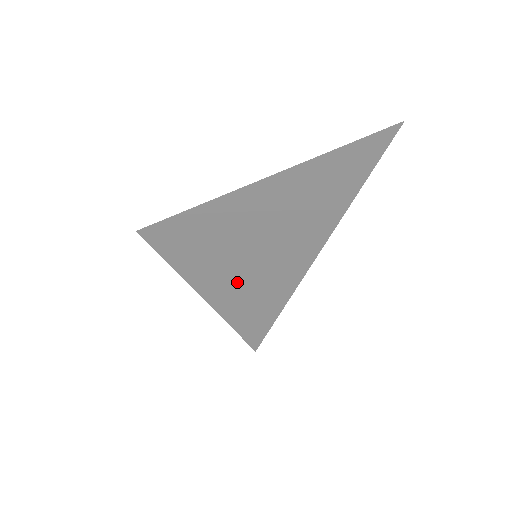
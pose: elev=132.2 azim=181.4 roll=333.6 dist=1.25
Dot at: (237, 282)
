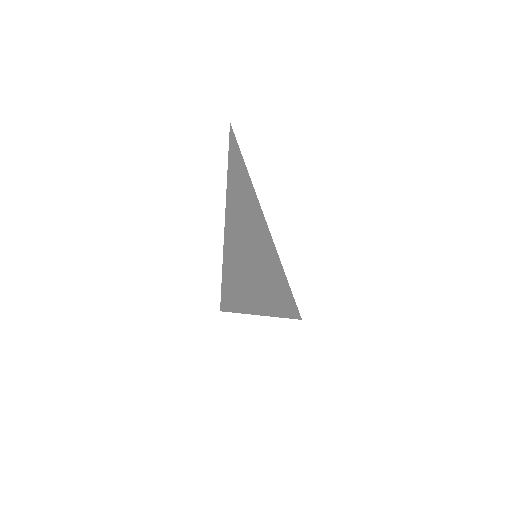
Dot at: (264, 284)
